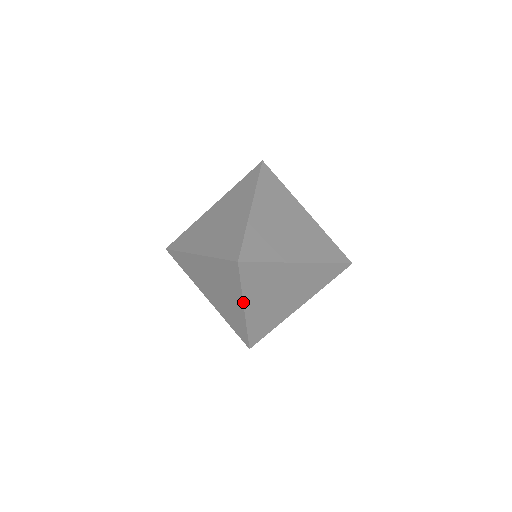
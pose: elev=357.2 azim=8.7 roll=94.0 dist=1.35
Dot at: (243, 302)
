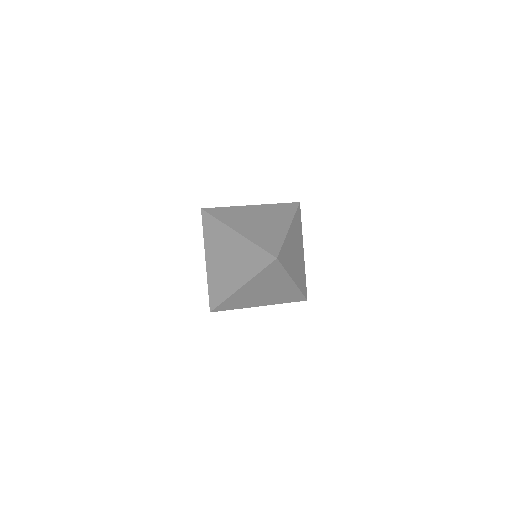
Dot at: (248, 282)
